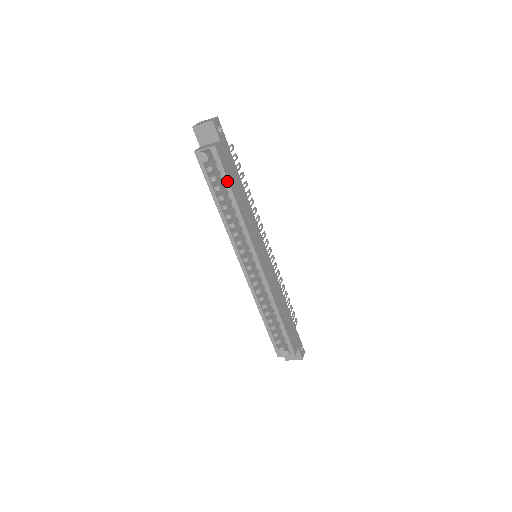
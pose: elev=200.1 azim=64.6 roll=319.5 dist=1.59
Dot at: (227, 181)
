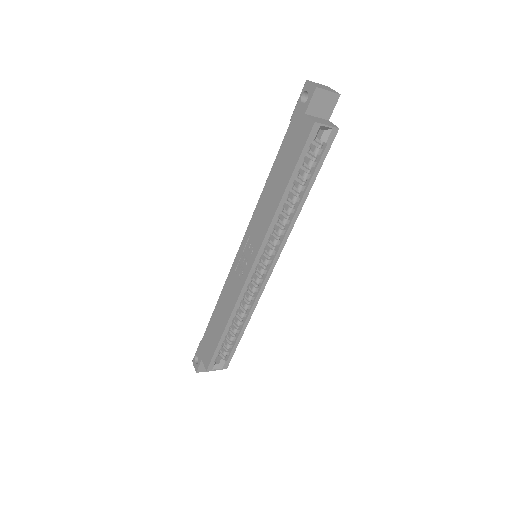
Dot at: (318, 172)
